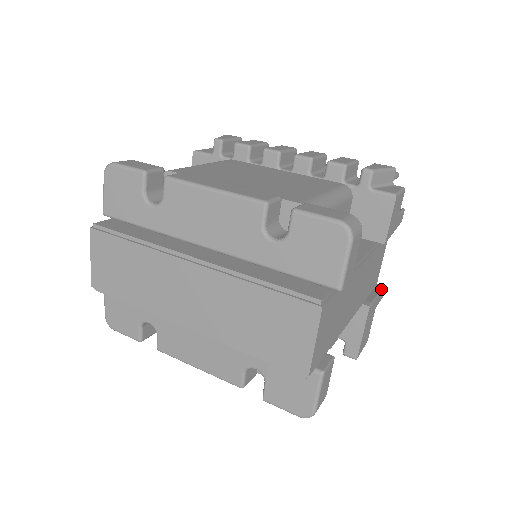
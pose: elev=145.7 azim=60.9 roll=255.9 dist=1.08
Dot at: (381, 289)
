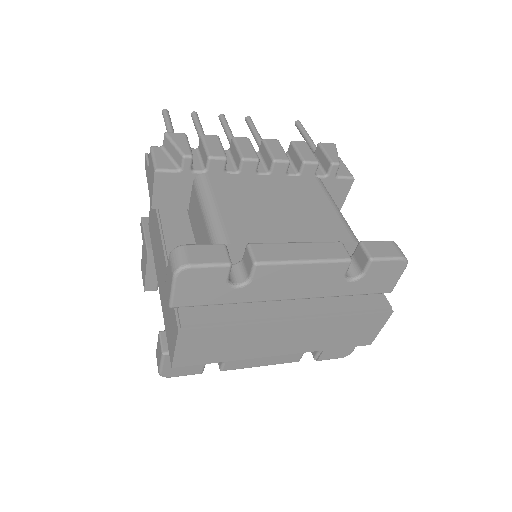
Dot at: occluded
